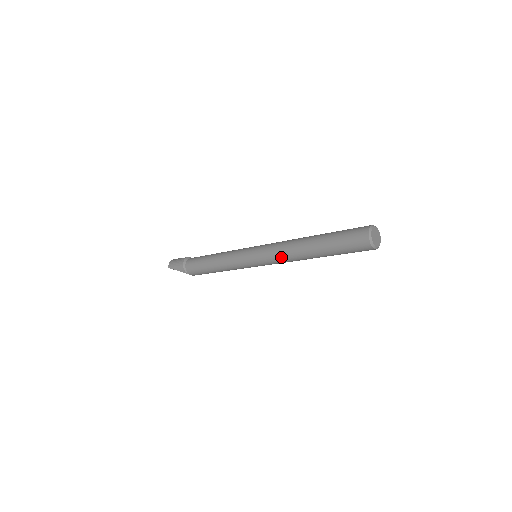
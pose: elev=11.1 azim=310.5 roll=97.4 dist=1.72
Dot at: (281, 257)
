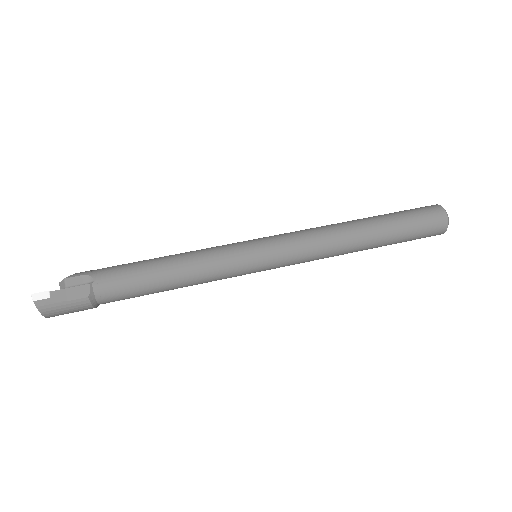
Dot at: occluded
